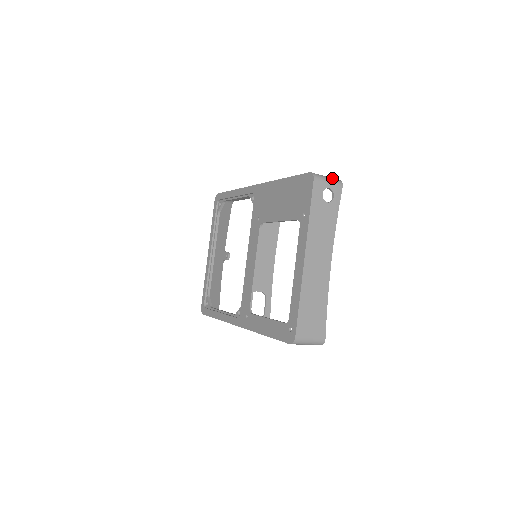
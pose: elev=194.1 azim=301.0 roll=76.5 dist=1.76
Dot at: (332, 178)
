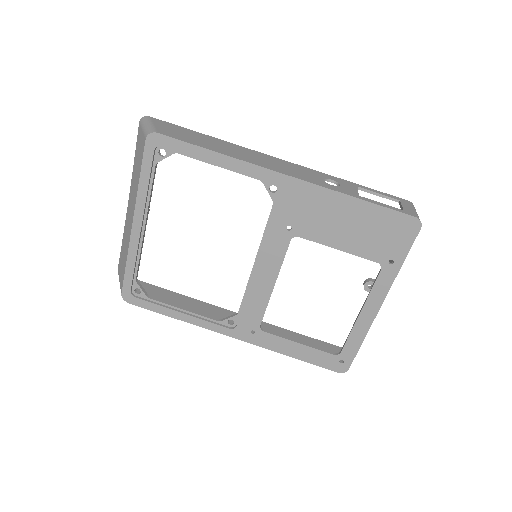
Dot at: occluded
